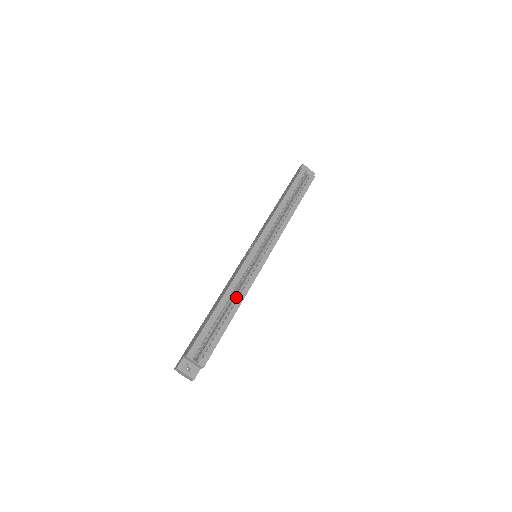
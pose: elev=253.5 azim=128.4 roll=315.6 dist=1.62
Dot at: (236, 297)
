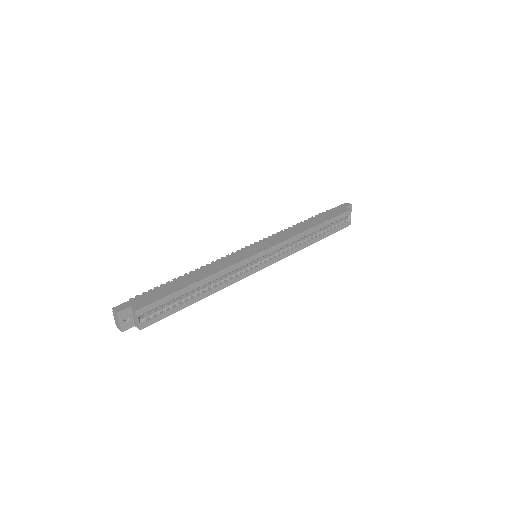
Dot at: (215, 284)
